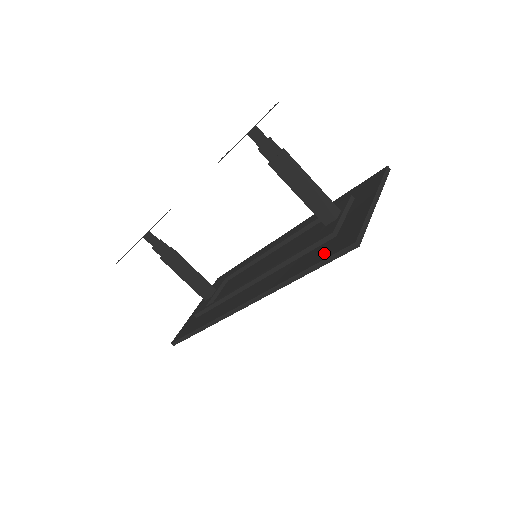
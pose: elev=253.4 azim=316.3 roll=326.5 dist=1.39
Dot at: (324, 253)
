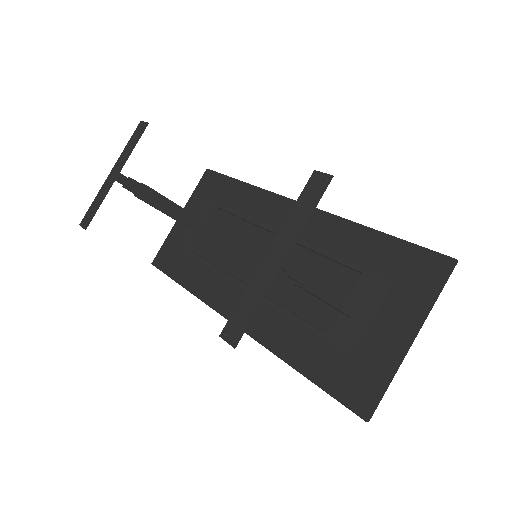
Dot at: (331, 378)
